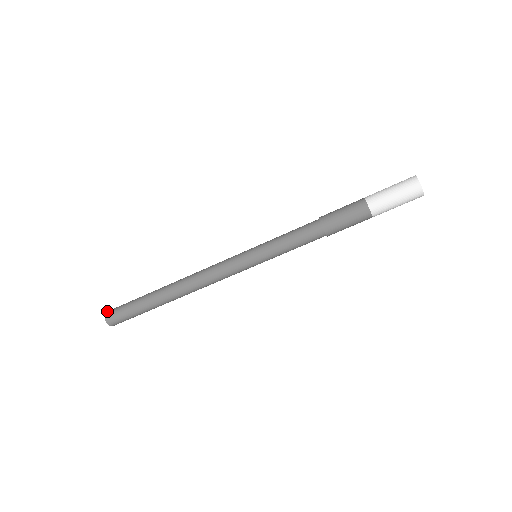
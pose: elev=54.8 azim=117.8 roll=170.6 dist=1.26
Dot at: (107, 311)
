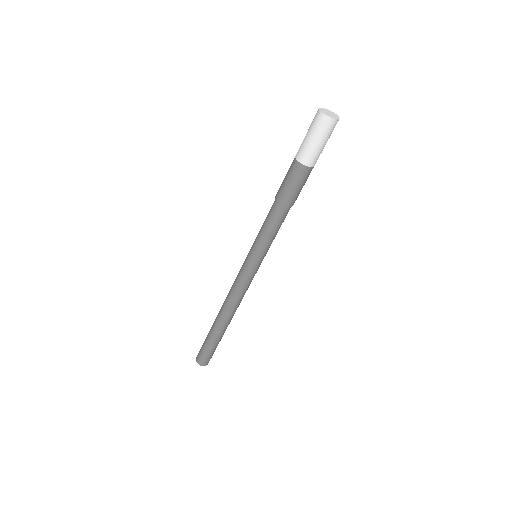
Dot at: occluded
